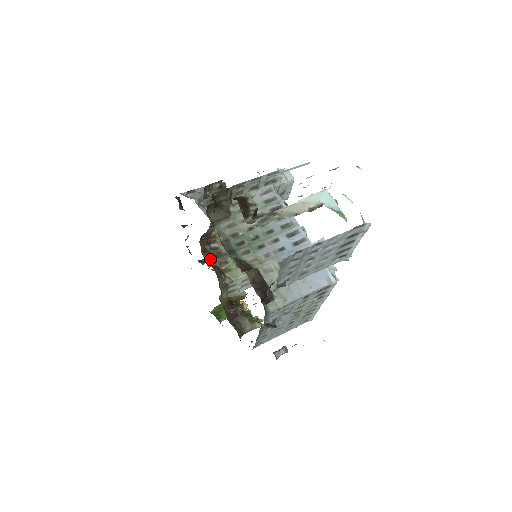
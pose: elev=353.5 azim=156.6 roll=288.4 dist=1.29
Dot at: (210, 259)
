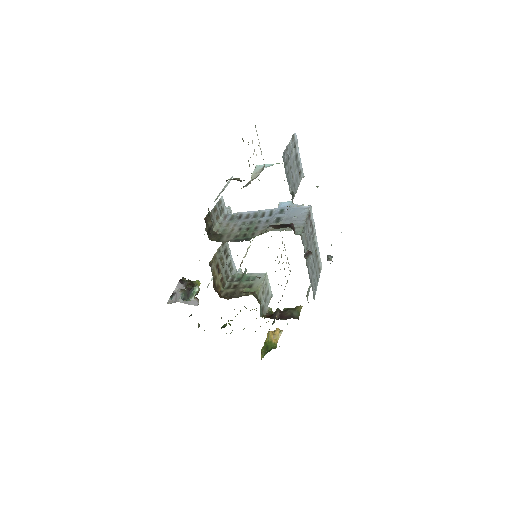
Dot at: (231, 298)
